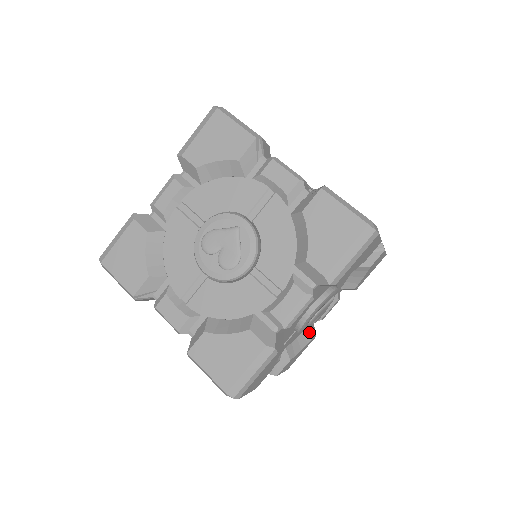
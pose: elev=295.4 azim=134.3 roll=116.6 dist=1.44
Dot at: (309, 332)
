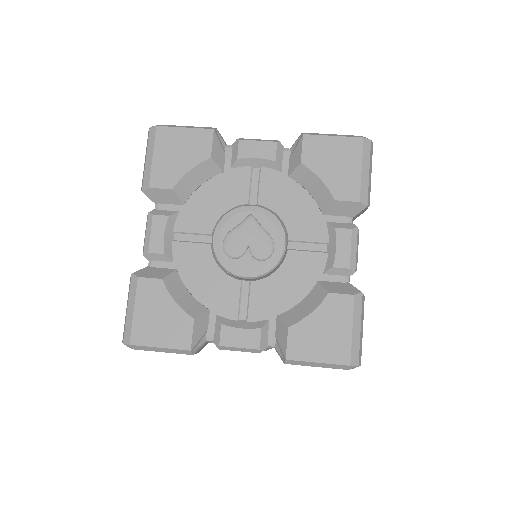
Dot at: occluded
